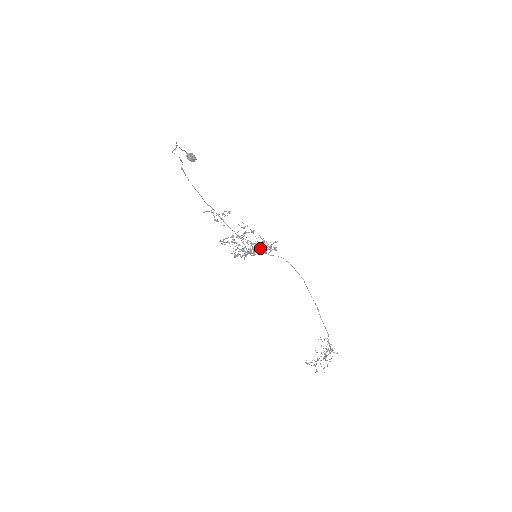
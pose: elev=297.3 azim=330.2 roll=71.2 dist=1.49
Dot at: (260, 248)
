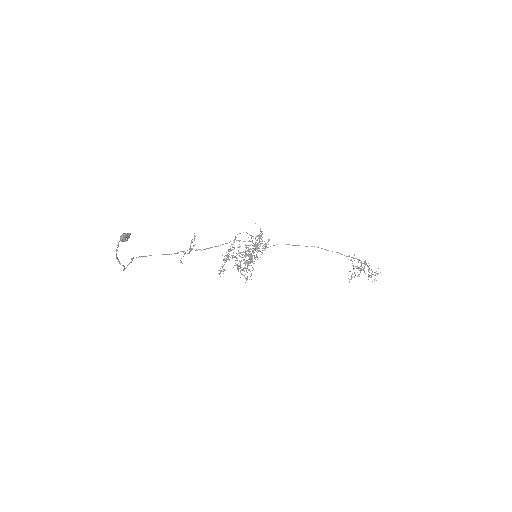
Dot at: (254, 249)
